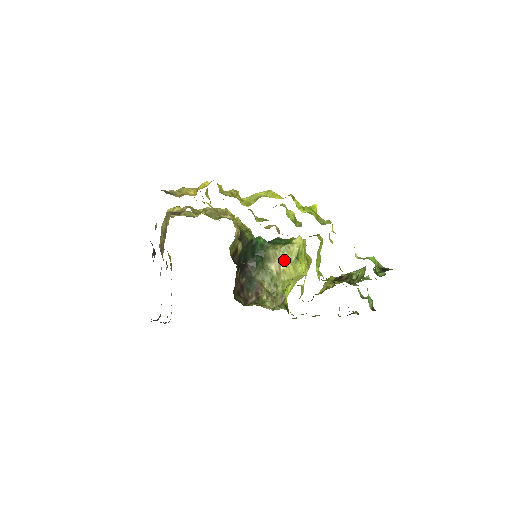
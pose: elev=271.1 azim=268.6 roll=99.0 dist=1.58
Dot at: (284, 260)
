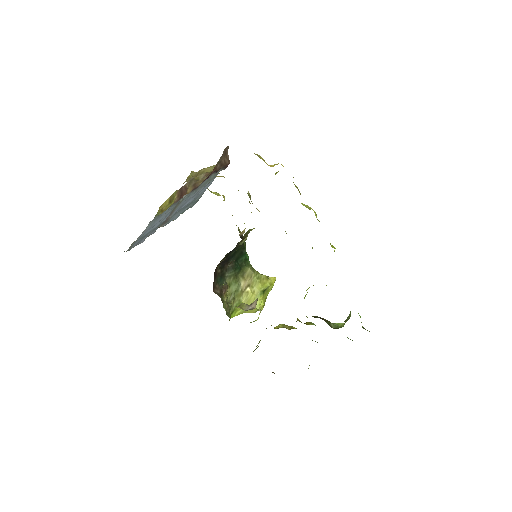
Dot at: (253, 285)
